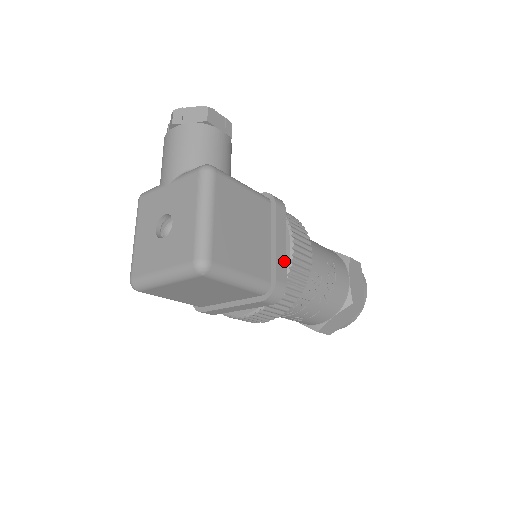
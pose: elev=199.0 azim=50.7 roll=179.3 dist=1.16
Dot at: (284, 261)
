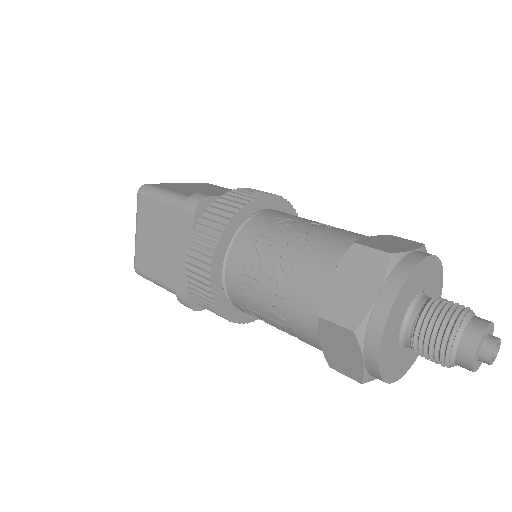
Dot at: occluded
